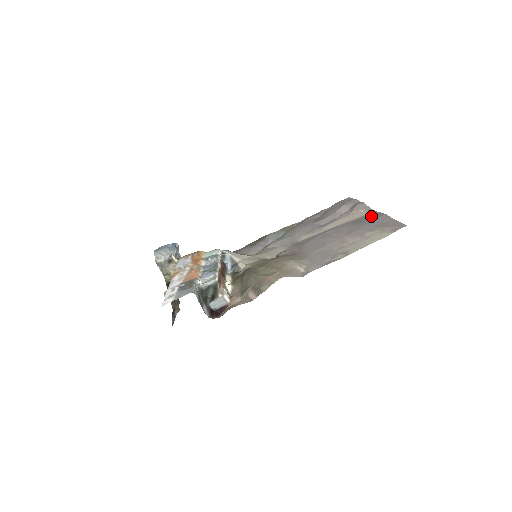
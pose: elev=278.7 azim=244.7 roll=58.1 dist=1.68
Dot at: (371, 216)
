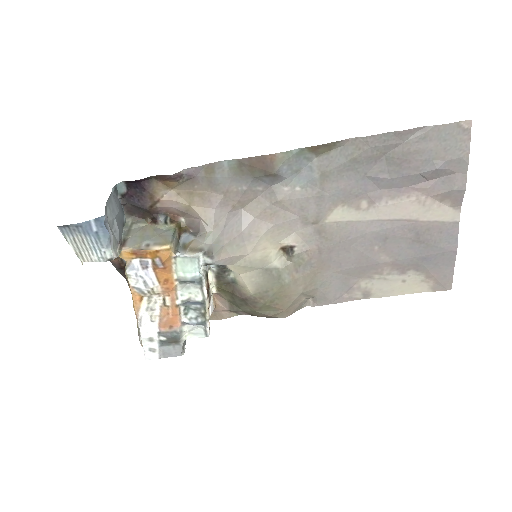
Dot at: (442, 237)
